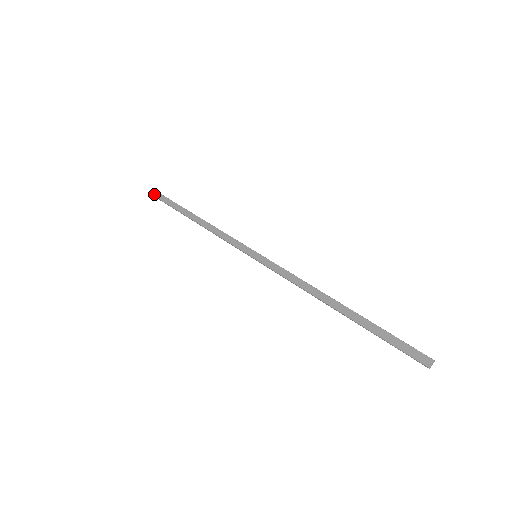
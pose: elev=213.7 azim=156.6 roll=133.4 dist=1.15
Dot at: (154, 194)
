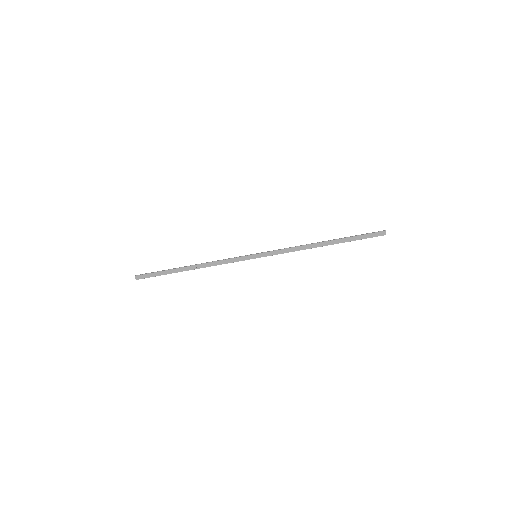
Dot at: (136, 279)
